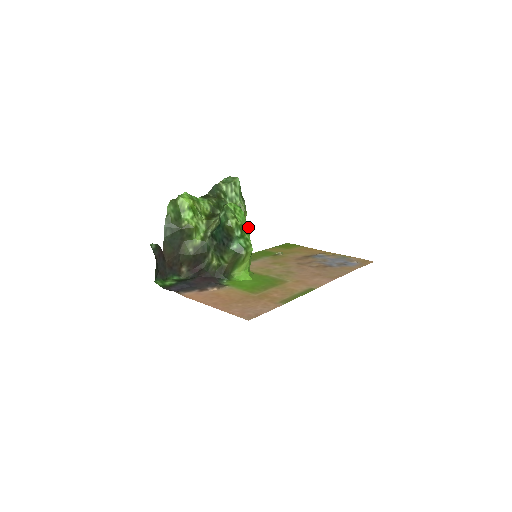
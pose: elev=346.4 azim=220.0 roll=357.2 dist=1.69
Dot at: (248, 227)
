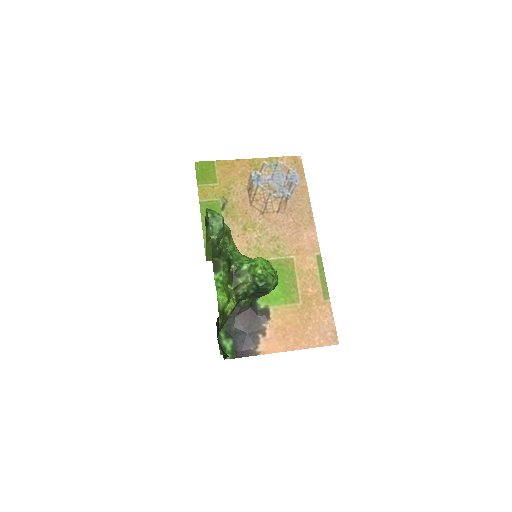
Dot at: (269, 262)
